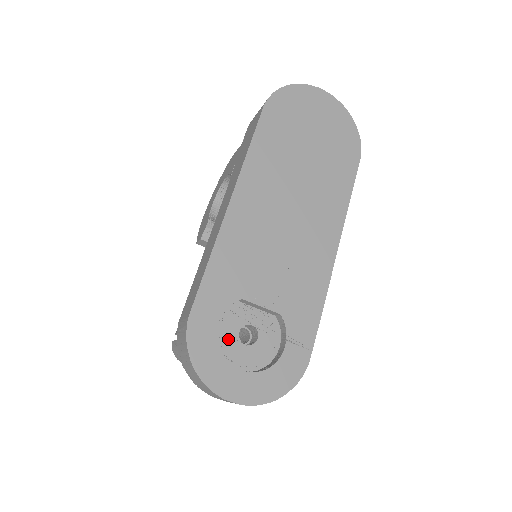
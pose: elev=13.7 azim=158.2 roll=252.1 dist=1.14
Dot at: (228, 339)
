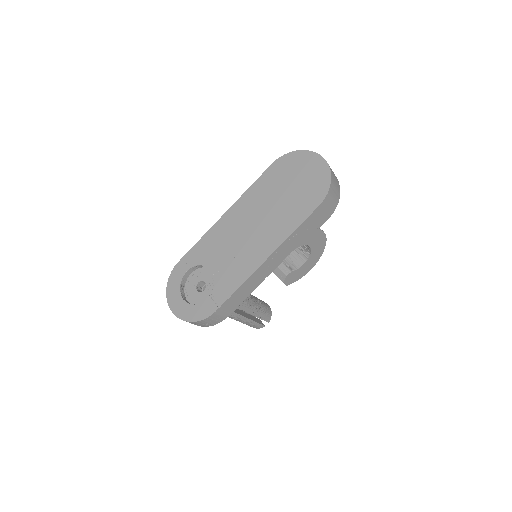
Dot at: (192, 284)
